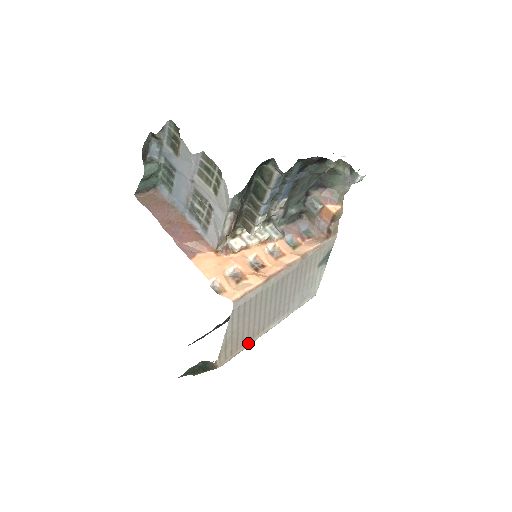
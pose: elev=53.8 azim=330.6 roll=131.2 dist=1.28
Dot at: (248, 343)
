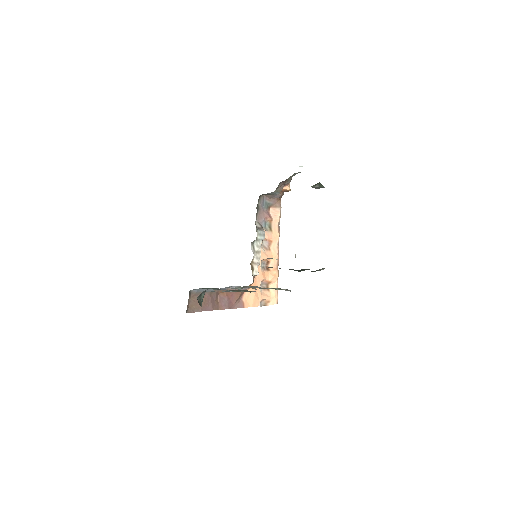
Dot at: occluded
